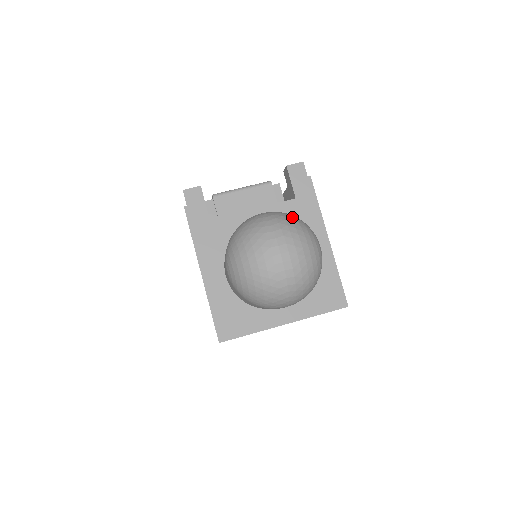
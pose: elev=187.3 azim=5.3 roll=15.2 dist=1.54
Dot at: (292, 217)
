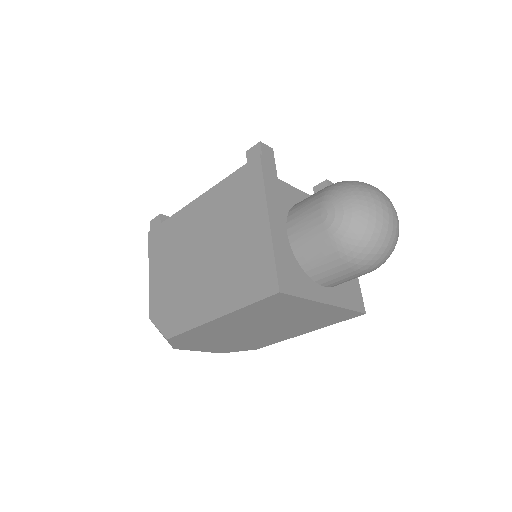
Dot at: occluded
